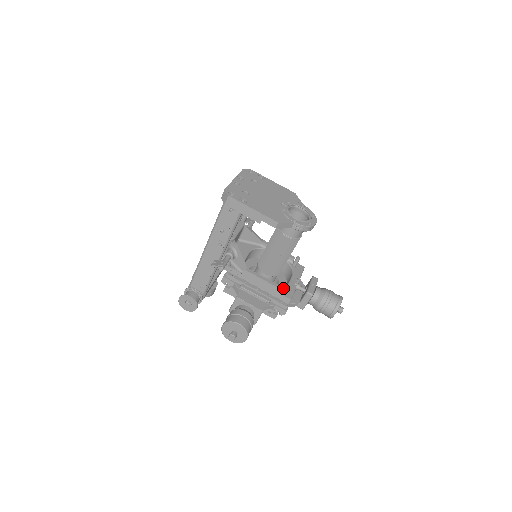
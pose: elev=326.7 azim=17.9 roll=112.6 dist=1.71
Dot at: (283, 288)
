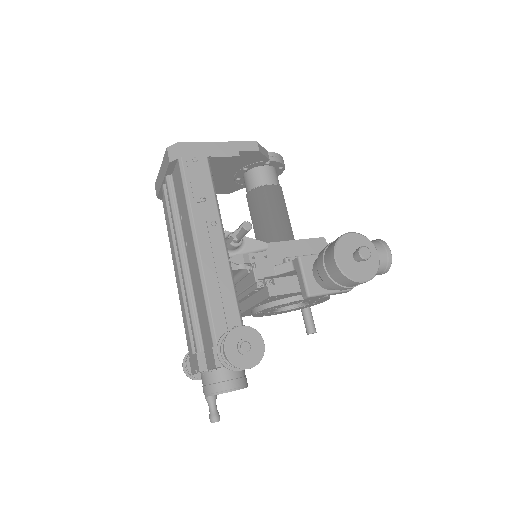
Dot at: occluded
